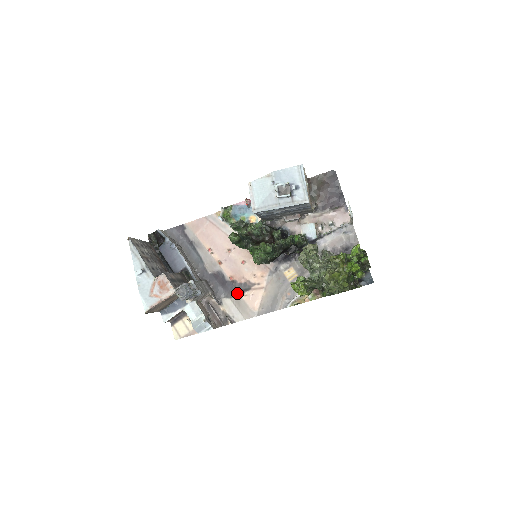
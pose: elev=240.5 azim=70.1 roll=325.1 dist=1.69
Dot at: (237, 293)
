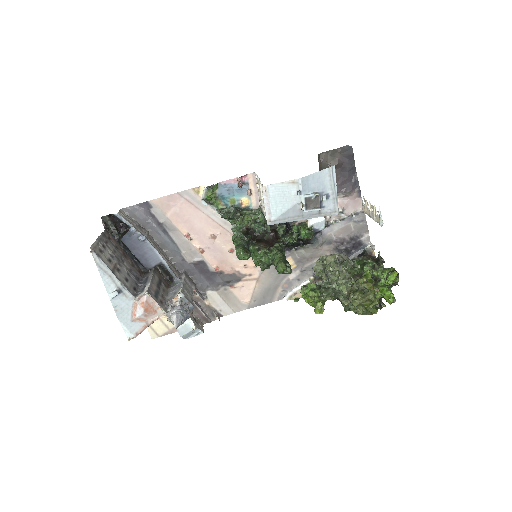
Dot at: (224, 285)
